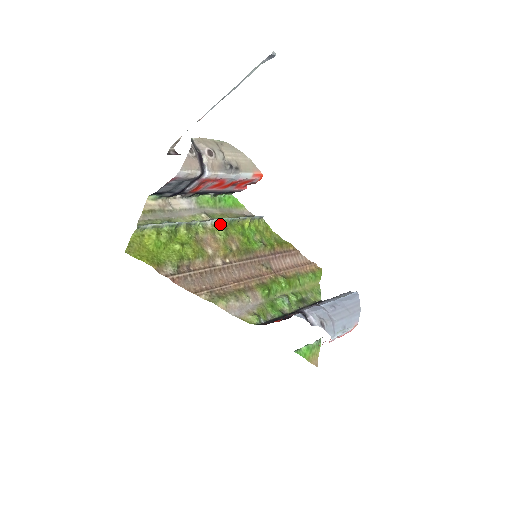
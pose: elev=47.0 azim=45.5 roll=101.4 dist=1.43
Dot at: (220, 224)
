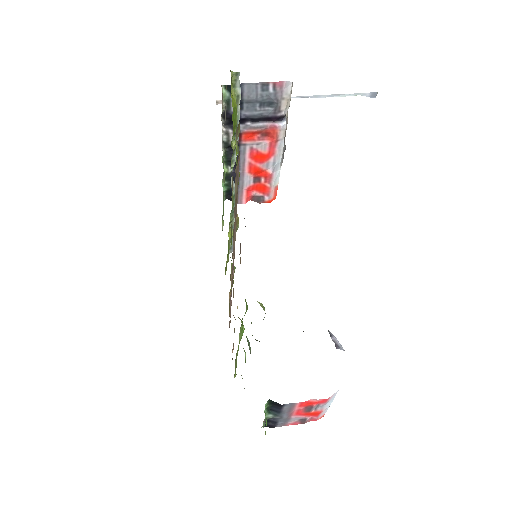
Dot at: (233, 197)
